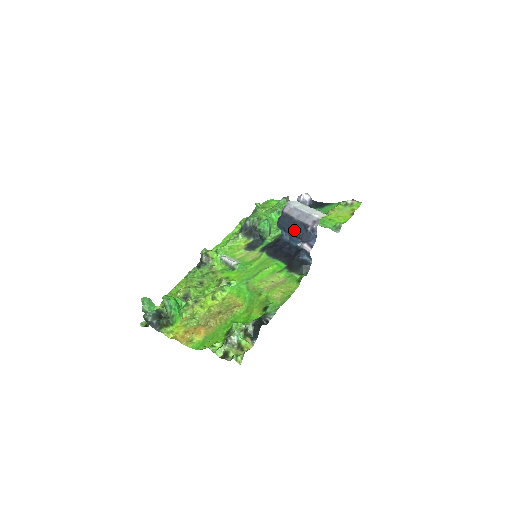
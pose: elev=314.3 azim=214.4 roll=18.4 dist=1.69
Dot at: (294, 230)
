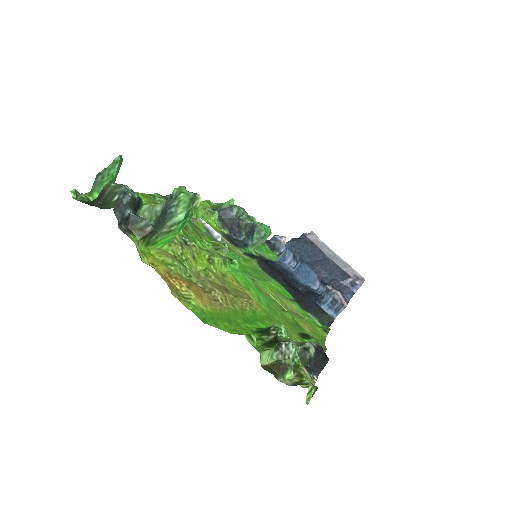
Dot at: (321, 266)
